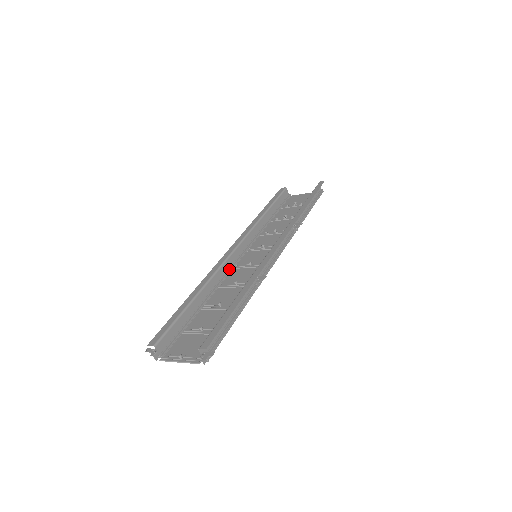
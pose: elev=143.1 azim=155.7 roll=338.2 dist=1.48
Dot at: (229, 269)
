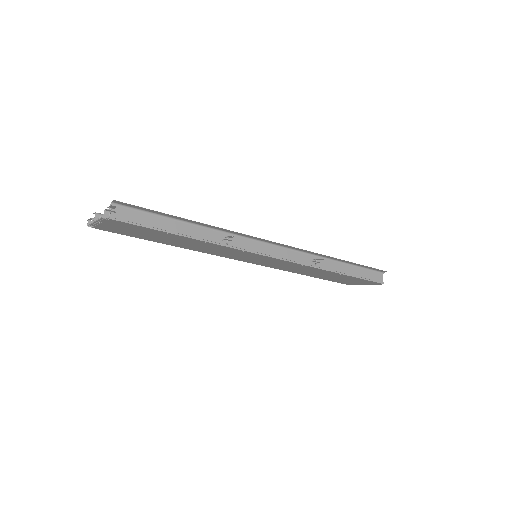
Dot at: occluded
